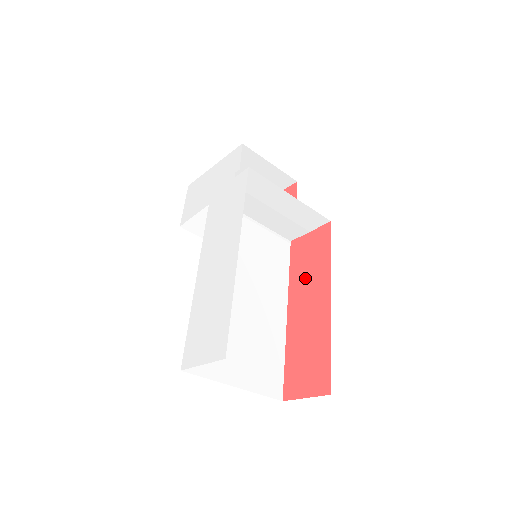
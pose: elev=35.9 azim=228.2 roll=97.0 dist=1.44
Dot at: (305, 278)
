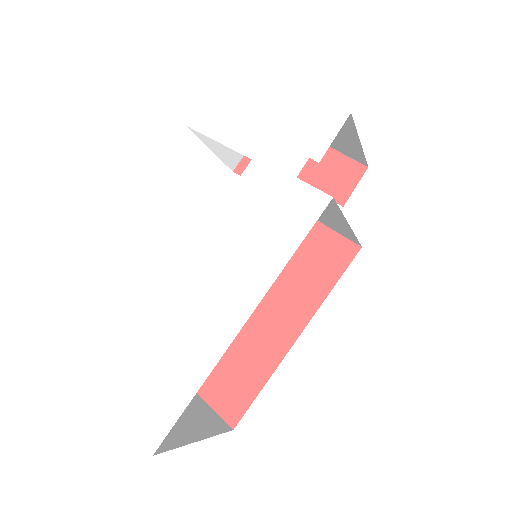
Dot at: (288, 281)
